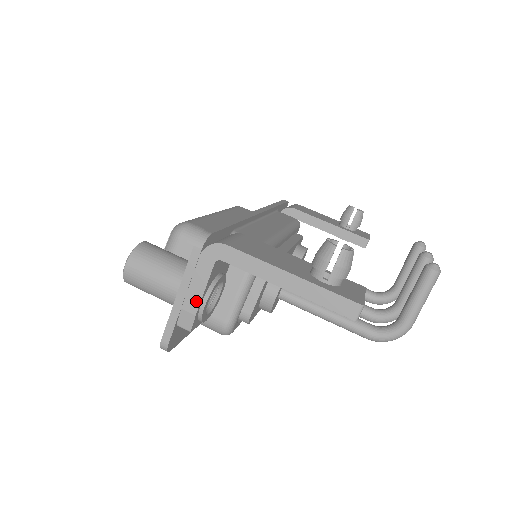
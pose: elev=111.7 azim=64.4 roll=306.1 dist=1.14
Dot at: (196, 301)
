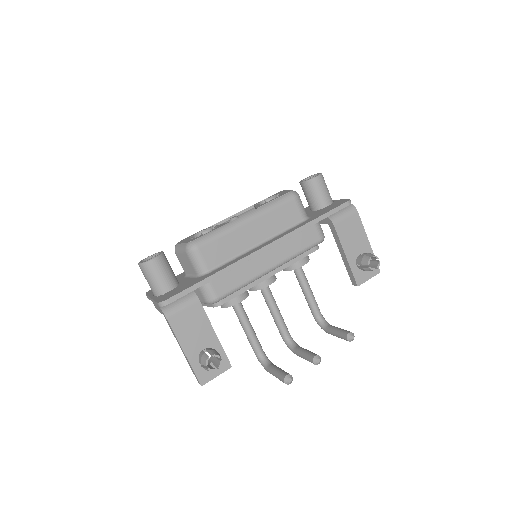
Dot at: (156, 308)
